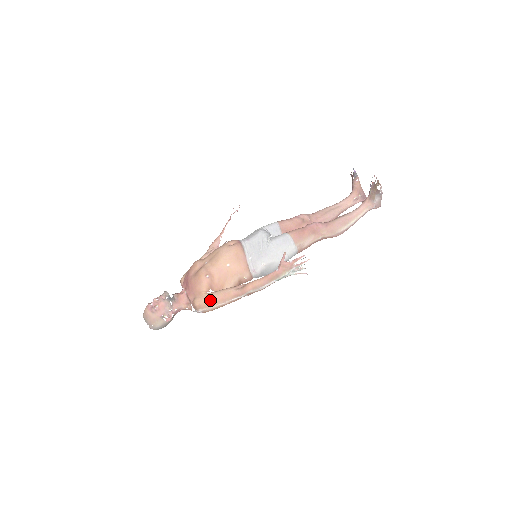
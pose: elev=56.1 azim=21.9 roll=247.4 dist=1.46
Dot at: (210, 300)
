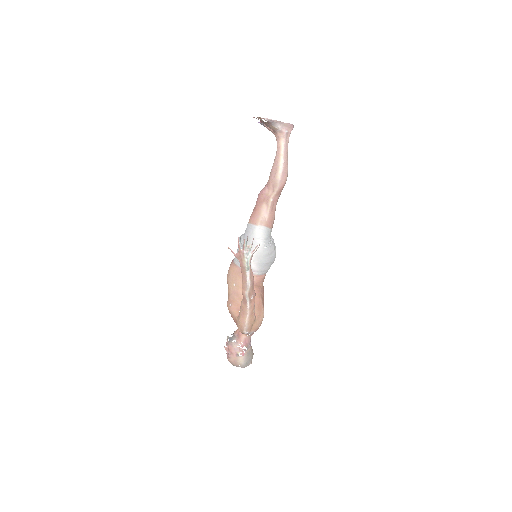
Dot at: (240, 321)
